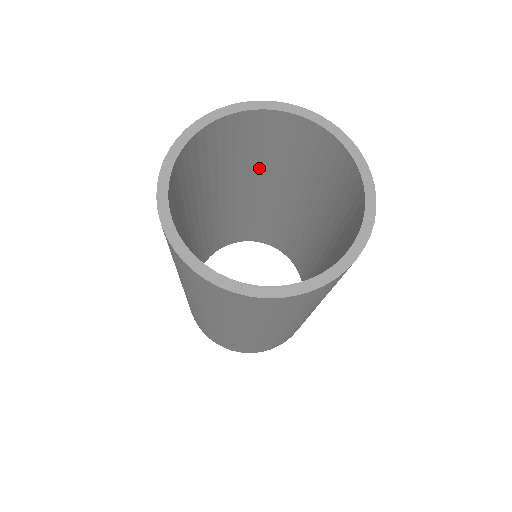
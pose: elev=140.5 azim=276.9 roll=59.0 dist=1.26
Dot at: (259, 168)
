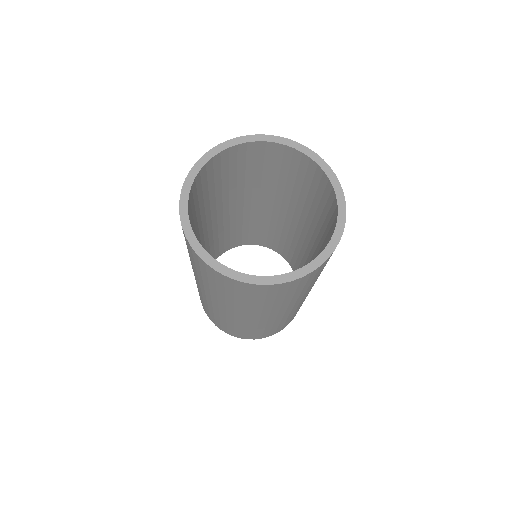
Dot at: (217, 198)
